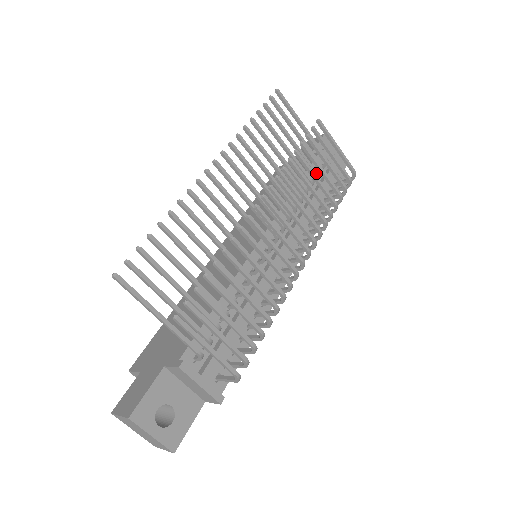
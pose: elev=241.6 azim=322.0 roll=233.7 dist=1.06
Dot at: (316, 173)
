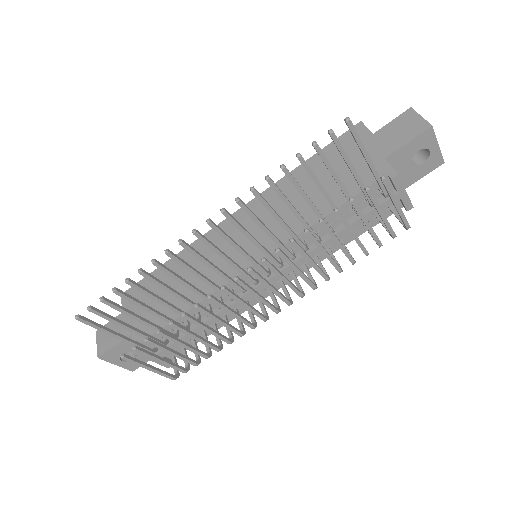
Dot at: occluded
